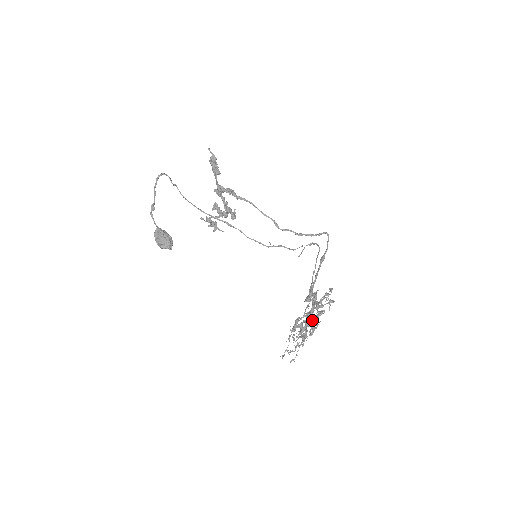
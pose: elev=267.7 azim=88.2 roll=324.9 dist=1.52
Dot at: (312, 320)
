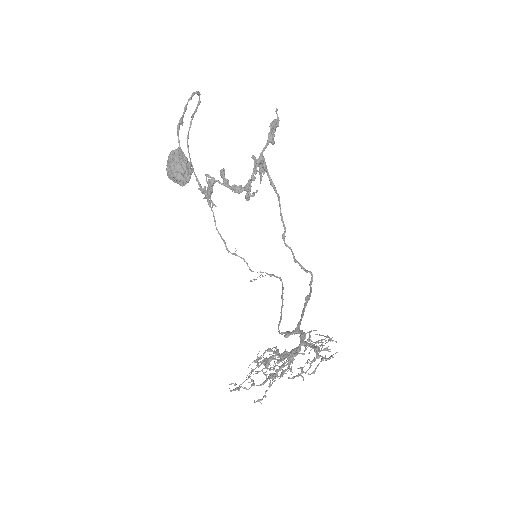
Dot at: (308, 362)
